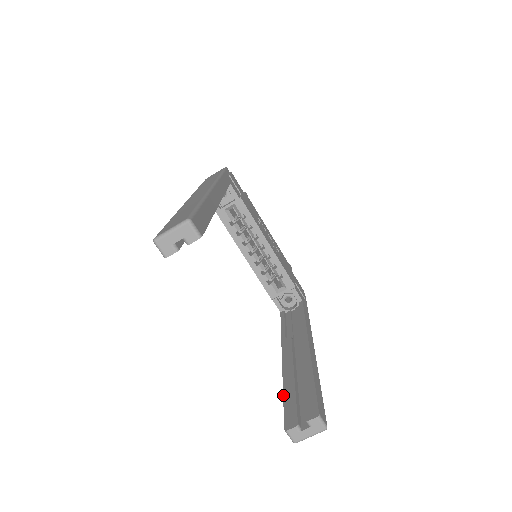
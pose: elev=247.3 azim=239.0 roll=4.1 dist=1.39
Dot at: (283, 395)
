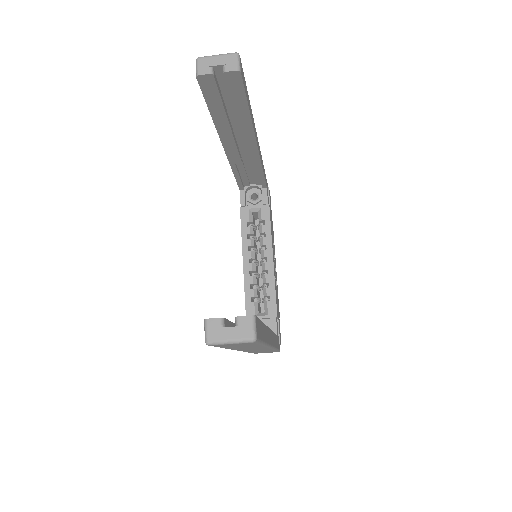
Dot at: occluded
